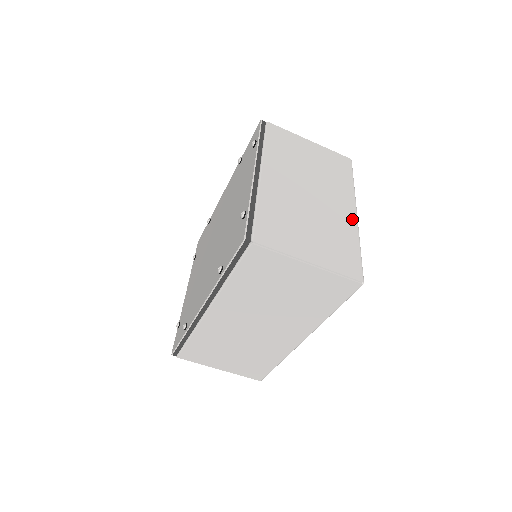
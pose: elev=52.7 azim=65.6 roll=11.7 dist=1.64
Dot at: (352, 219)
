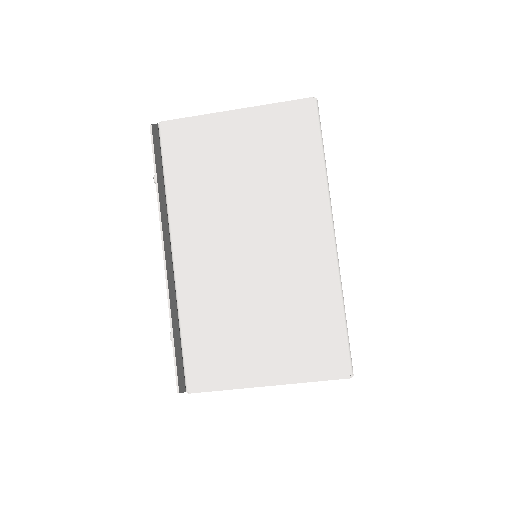
Dot at: (326, 256)
